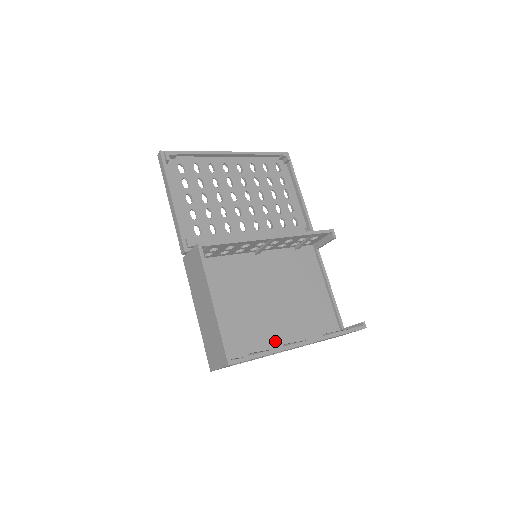
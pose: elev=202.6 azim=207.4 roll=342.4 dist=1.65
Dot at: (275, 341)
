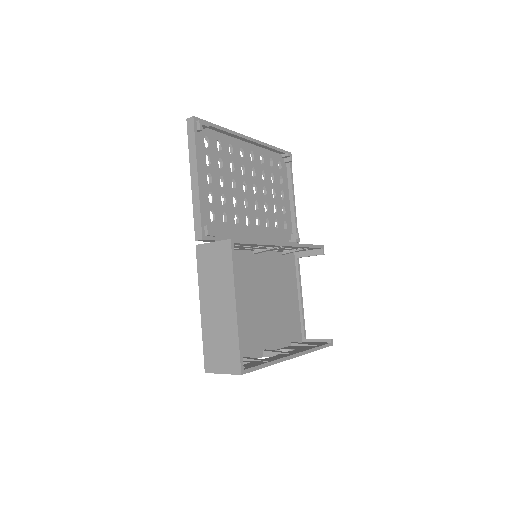
Dot at: (258, 346)
